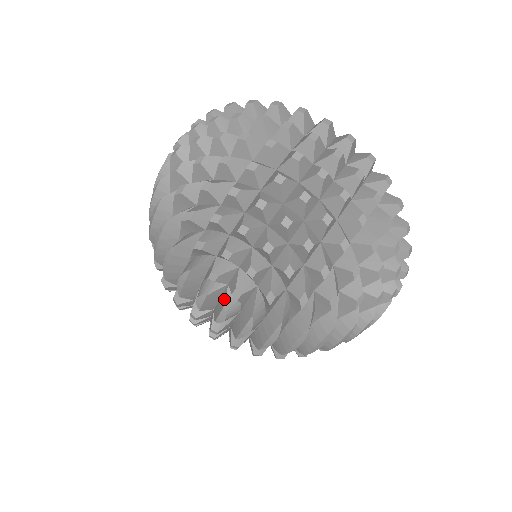
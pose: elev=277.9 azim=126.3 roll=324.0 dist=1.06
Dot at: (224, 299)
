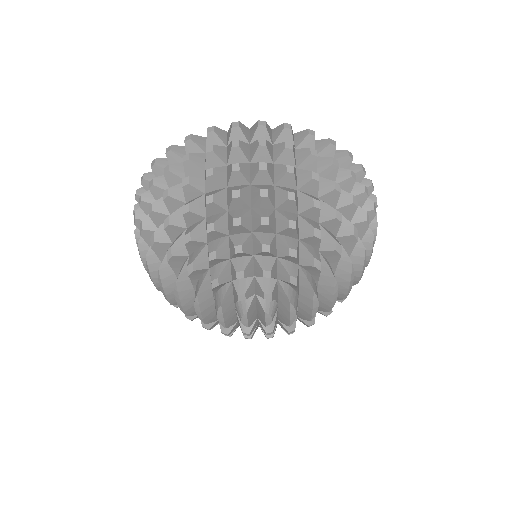
Dot at: (261, 306)
